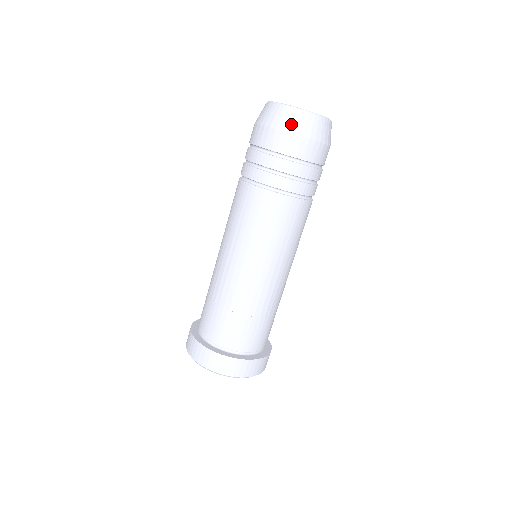
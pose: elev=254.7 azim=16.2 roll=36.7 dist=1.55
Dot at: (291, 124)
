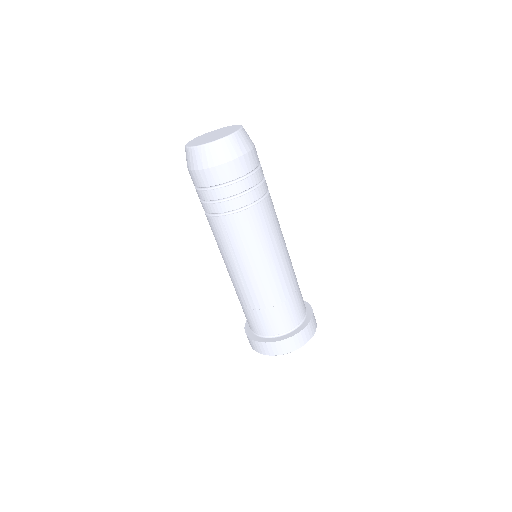
Dot at: (193, 163)
